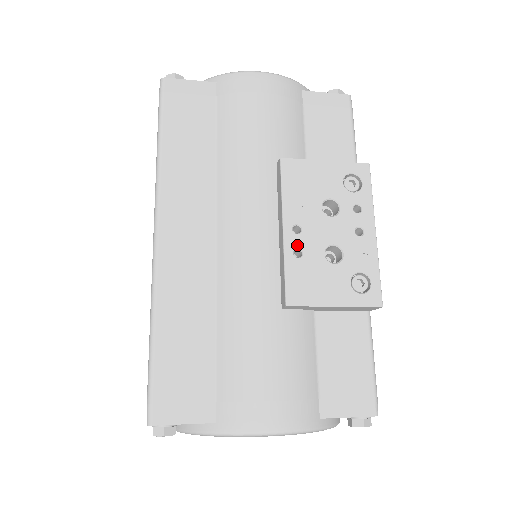
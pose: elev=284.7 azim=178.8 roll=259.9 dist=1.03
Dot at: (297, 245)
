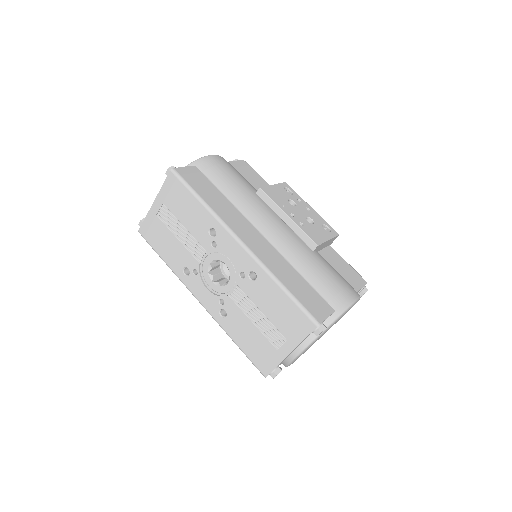
Dot at: (298, 221)
